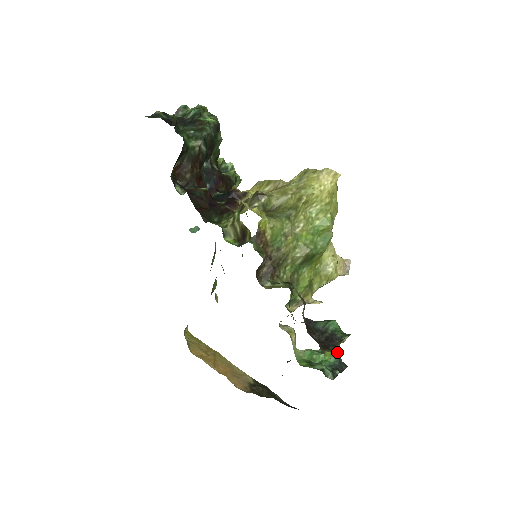
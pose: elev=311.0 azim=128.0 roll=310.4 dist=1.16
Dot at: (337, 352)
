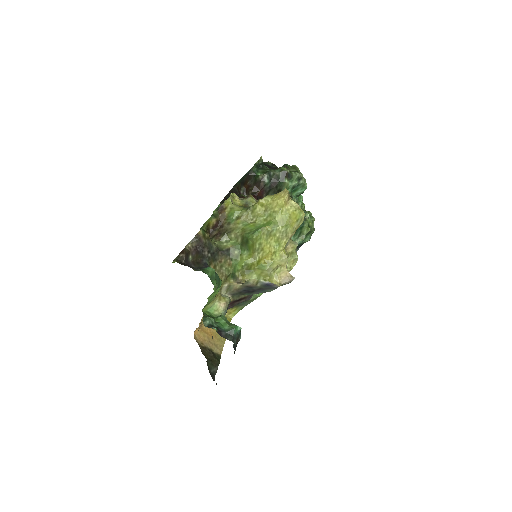
Dot at: (234, 327)
